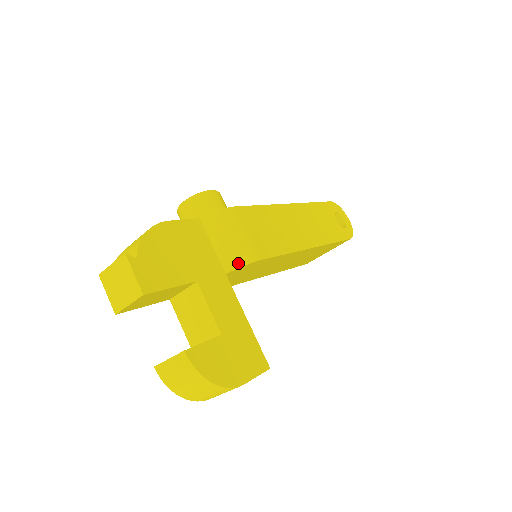
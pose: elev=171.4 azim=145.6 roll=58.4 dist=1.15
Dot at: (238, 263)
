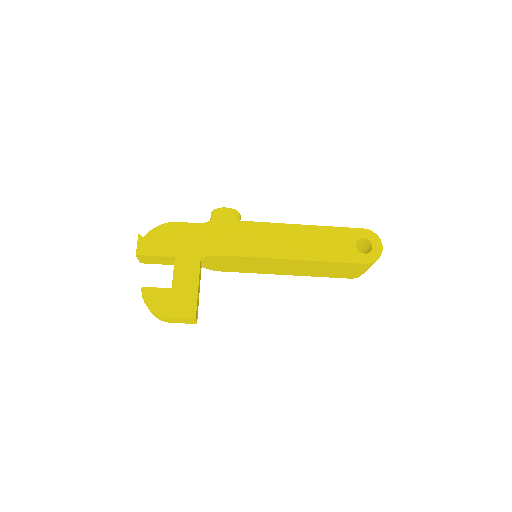
Dot at: (207, 254)
